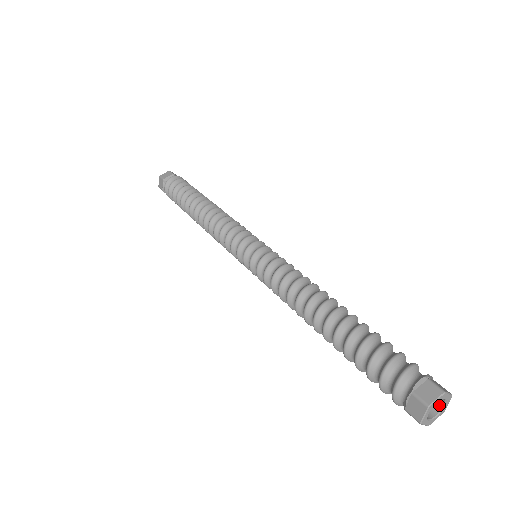
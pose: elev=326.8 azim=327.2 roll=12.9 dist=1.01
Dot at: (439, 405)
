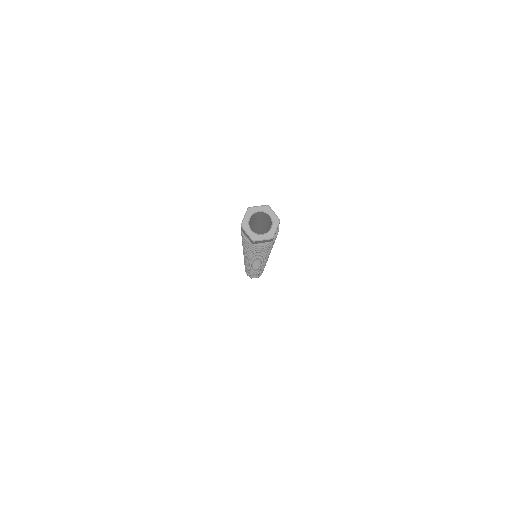
Dot at: (270, 219)
